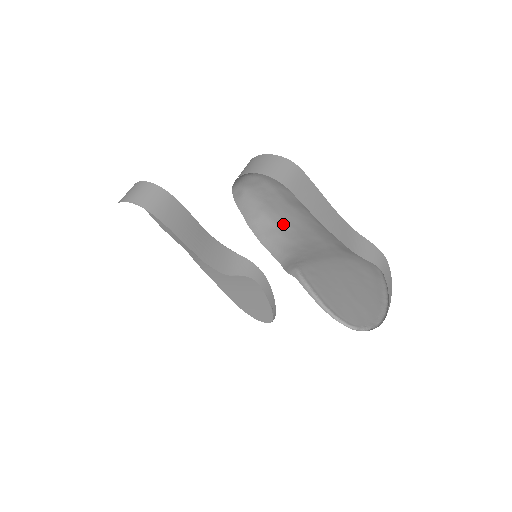
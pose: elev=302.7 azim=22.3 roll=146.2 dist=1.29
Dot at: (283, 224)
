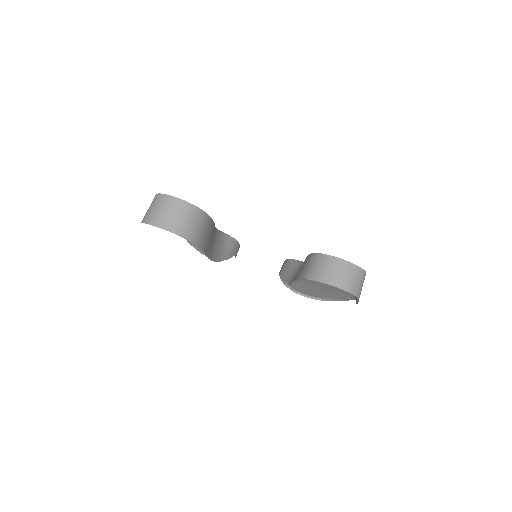
Dot at: occluded
